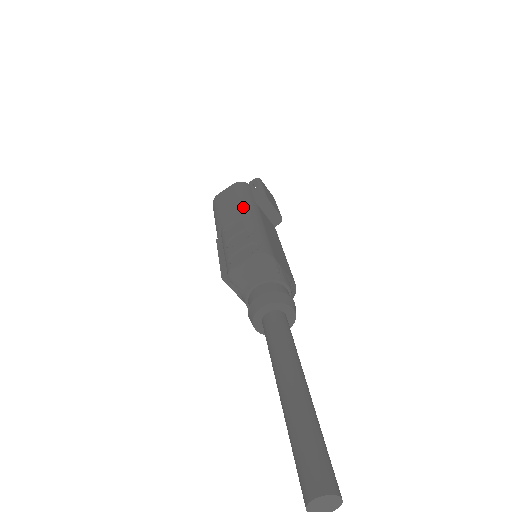
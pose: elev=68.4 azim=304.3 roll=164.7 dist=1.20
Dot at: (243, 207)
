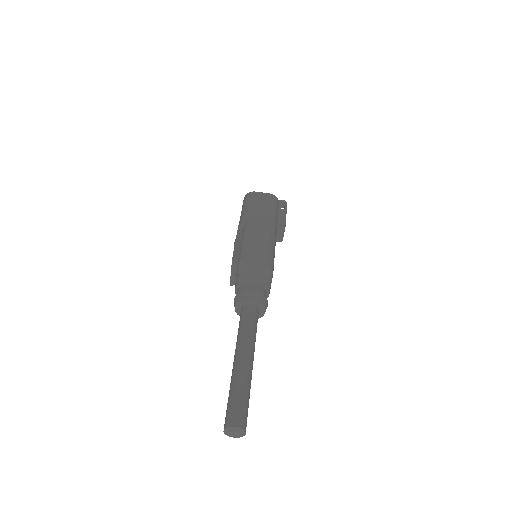
Dot at: (270, 219)
